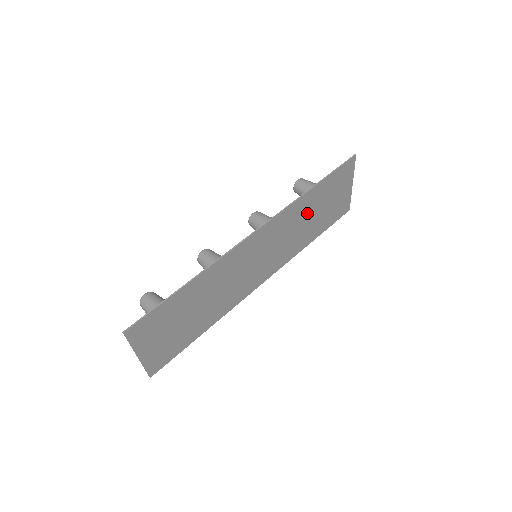
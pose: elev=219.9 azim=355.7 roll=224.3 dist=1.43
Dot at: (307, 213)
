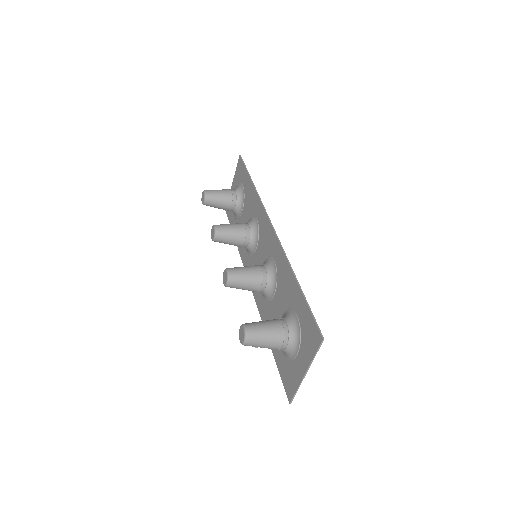
Dot at: (248, 210)
